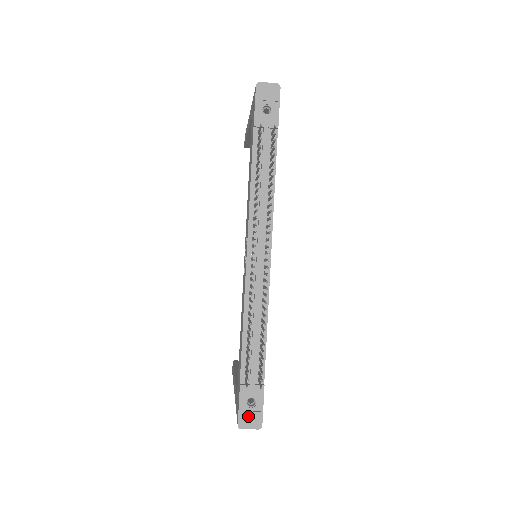
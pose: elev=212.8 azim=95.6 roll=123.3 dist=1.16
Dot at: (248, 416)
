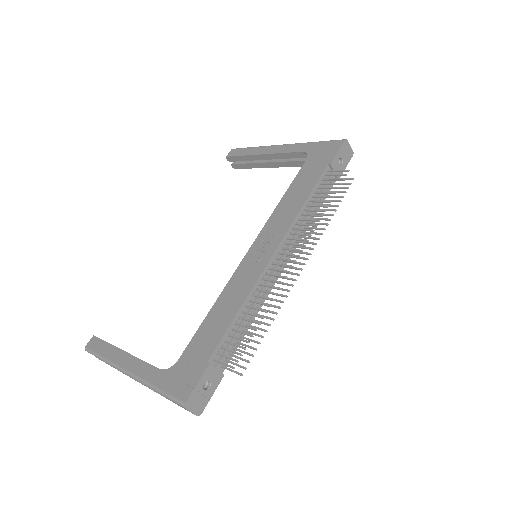
Dot at: (198, 398)
